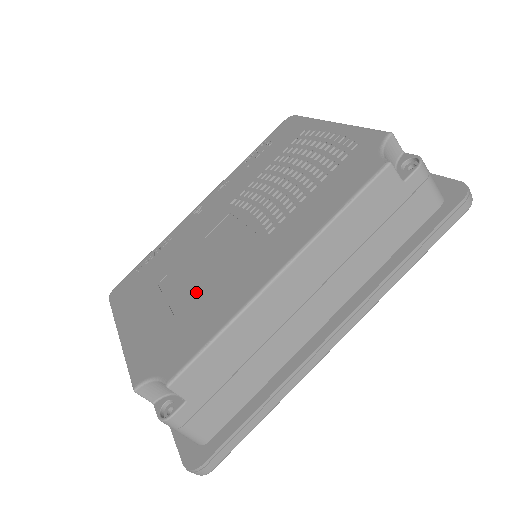
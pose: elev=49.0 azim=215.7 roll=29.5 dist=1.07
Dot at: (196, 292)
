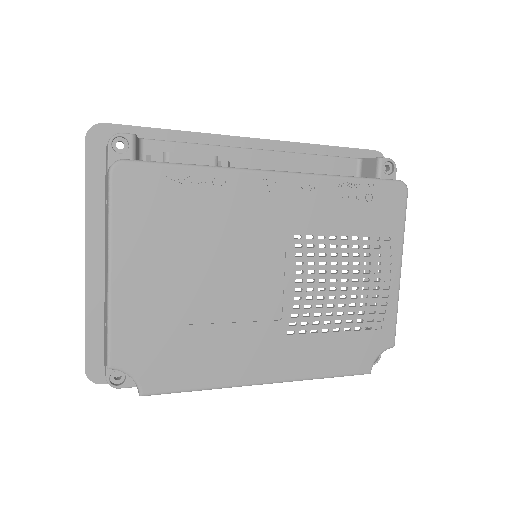
Dot at: (208, 320)
